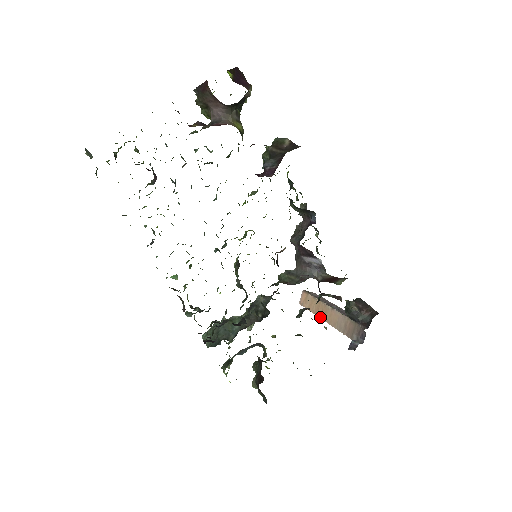
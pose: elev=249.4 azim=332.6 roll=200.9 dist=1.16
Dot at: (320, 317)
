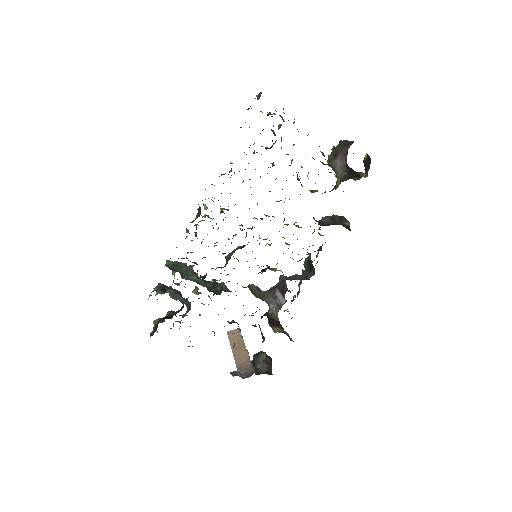
Dot at: (232, 348)
